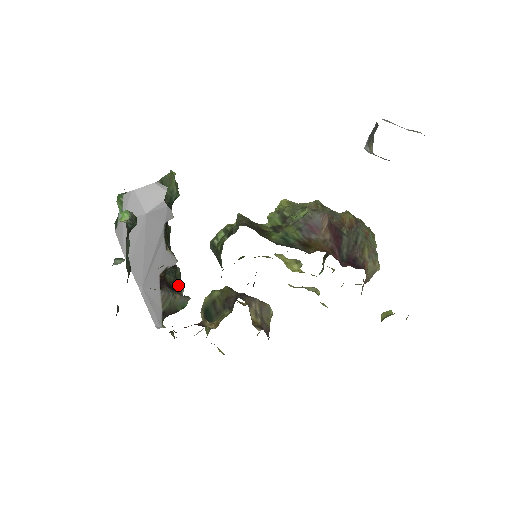
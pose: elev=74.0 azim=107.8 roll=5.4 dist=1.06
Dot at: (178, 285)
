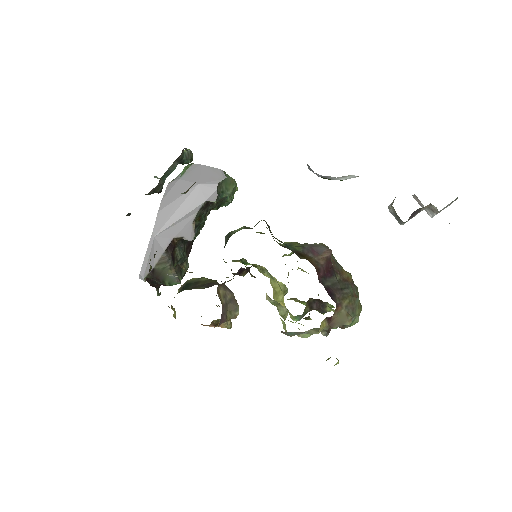
Dot at: (179, 273)
